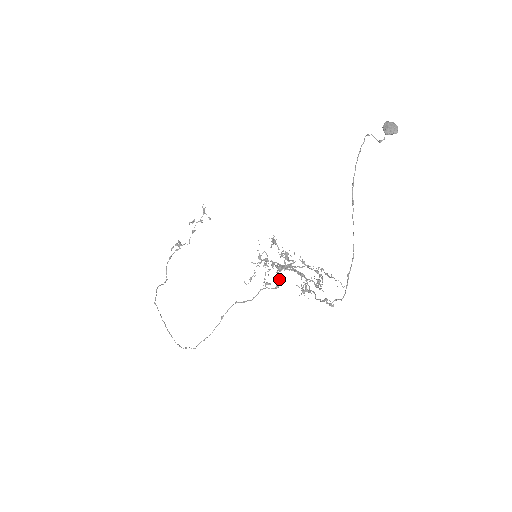
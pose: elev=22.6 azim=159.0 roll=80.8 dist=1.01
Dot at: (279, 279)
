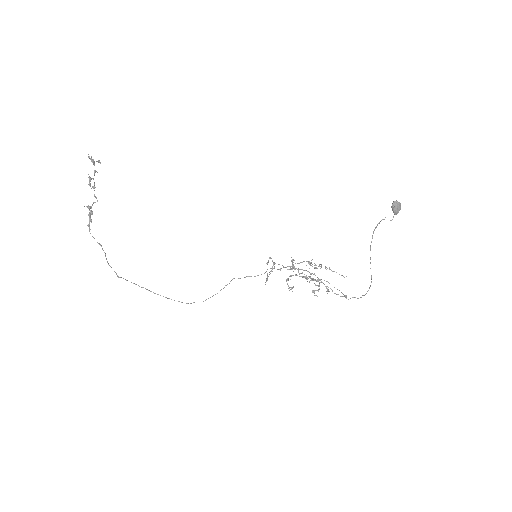
Dot at: occluded
